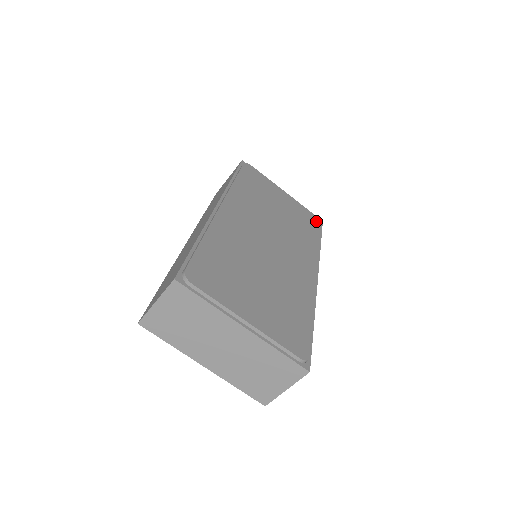
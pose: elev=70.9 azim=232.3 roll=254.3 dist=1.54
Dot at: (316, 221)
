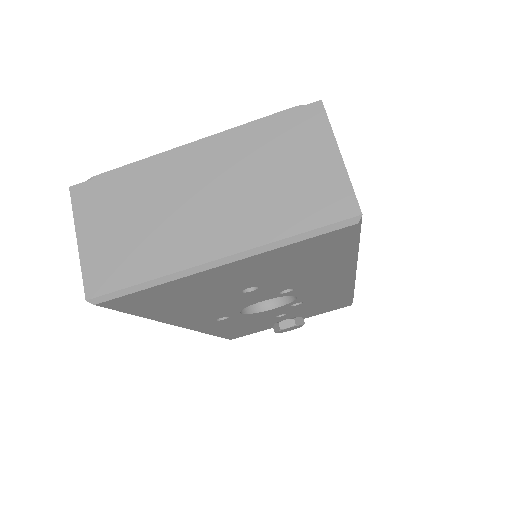
Dot at: occluded
